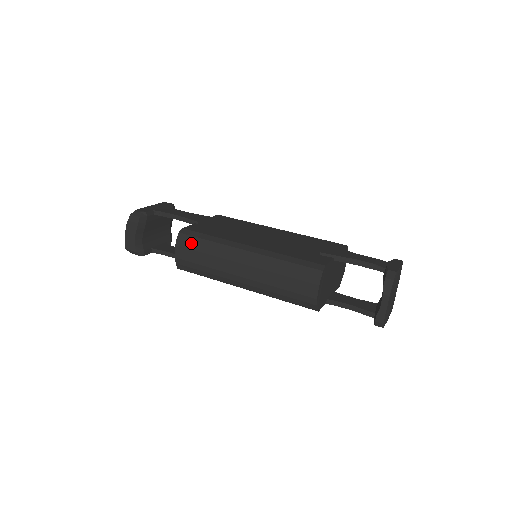
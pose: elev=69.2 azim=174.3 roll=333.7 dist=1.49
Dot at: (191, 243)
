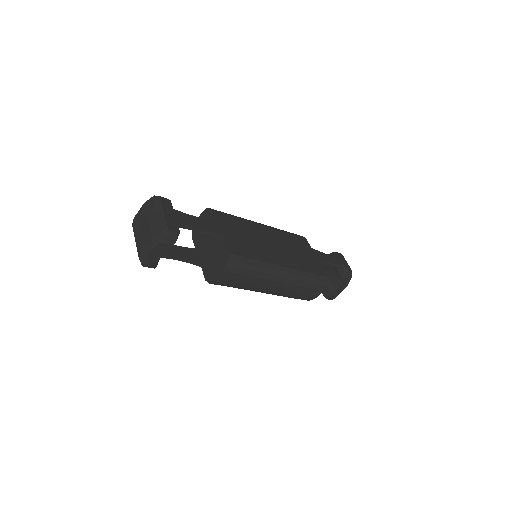
Dot at: (239, 269)
